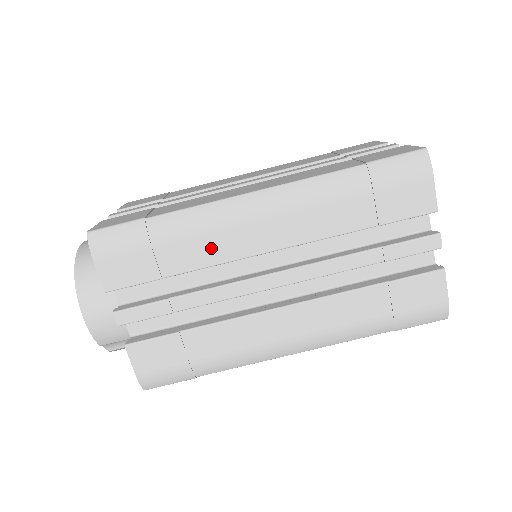
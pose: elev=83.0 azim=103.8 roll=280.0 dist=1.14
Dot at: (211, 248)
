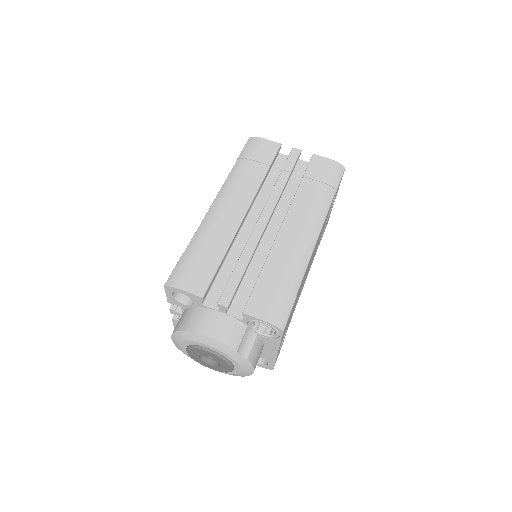
Dot at: (223, 233)
